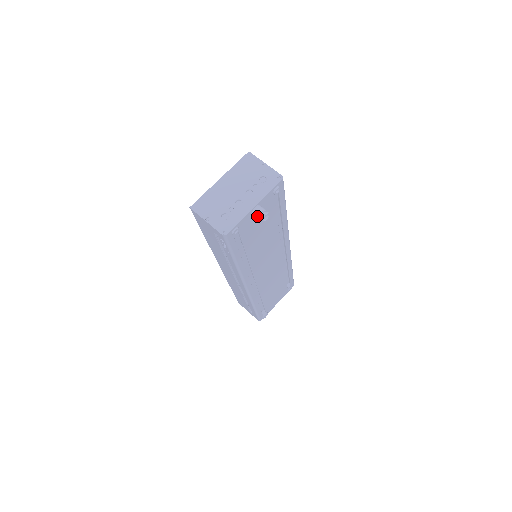
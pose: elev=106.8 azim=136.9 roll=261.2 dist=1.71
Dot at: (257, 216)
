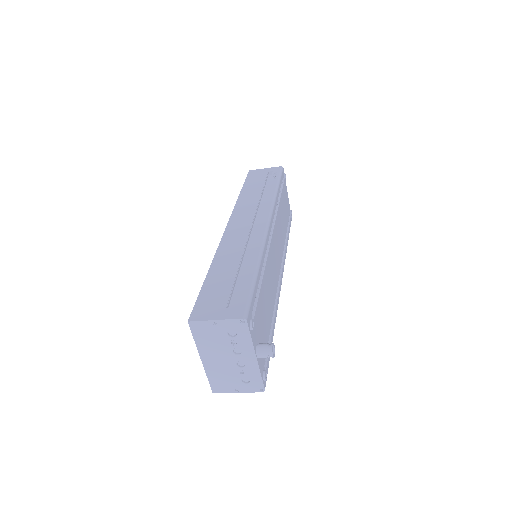
Dot at: occluded
